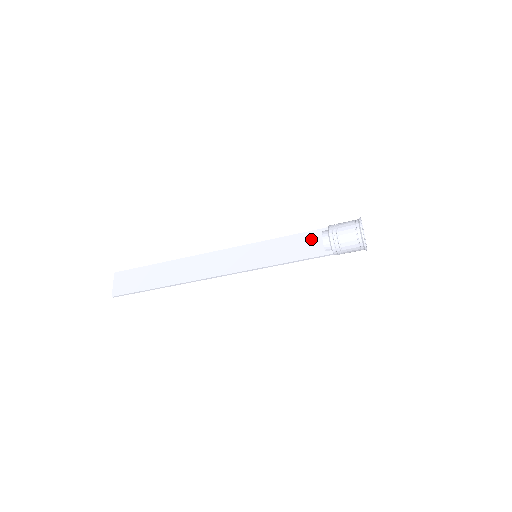
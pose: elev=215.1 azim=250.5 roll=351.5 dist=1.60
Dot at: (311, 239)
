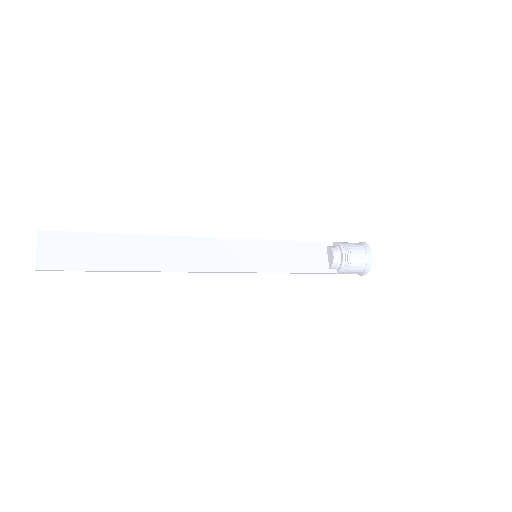
Dot at: (316, 251)
